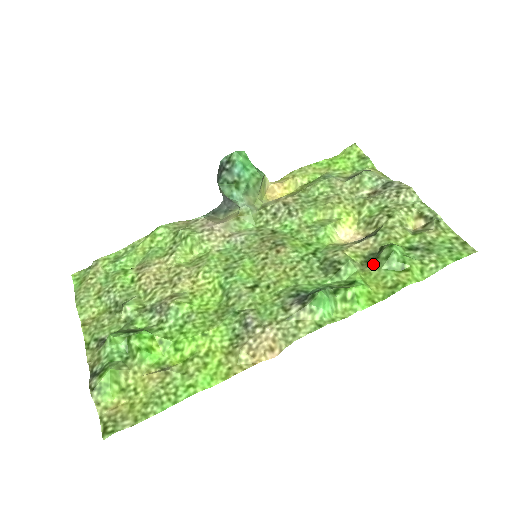
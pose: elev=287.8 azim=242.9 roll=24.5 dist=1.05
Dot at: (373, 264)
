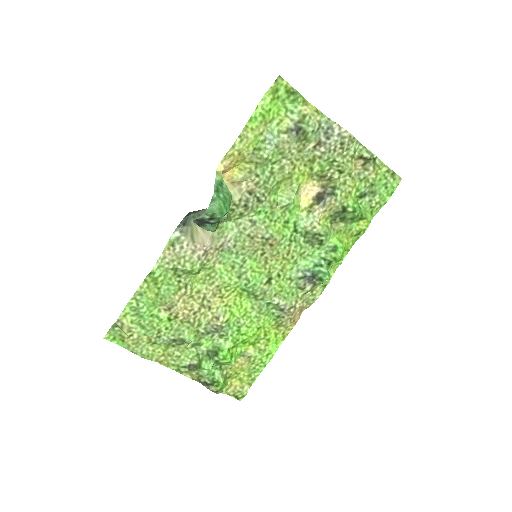
Dot at: (340, 222)
